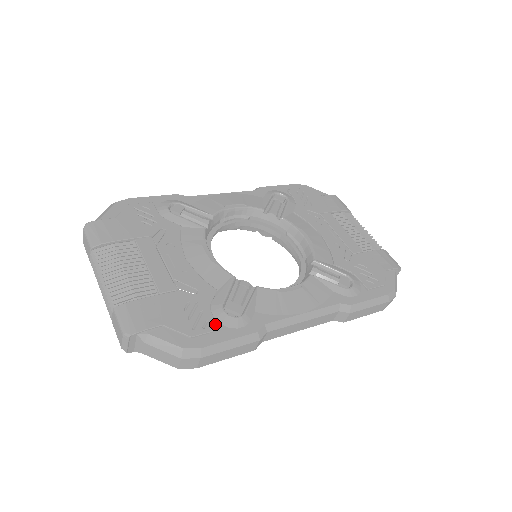
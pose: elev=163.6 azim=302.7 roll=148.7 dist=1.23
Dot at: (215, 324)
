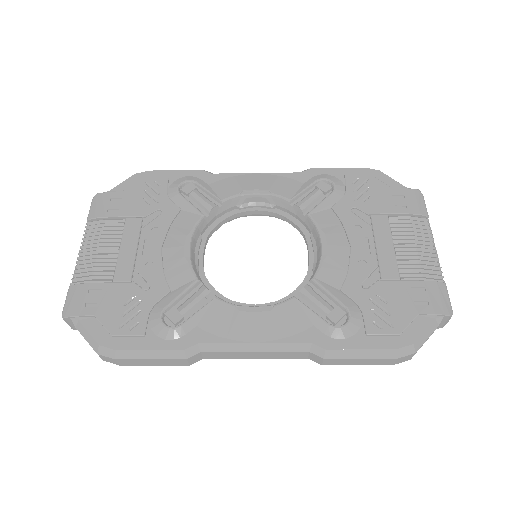
Dot at: (144, 328)
